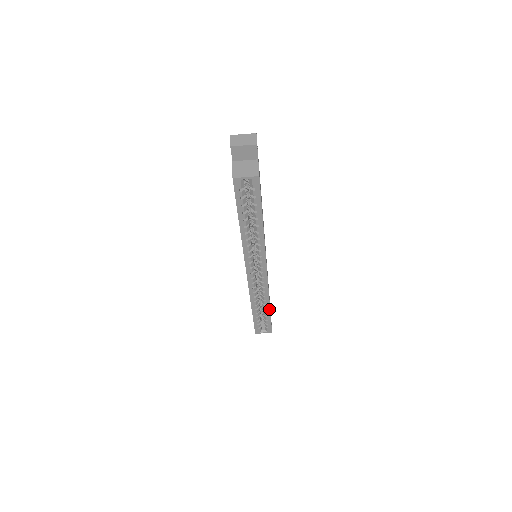
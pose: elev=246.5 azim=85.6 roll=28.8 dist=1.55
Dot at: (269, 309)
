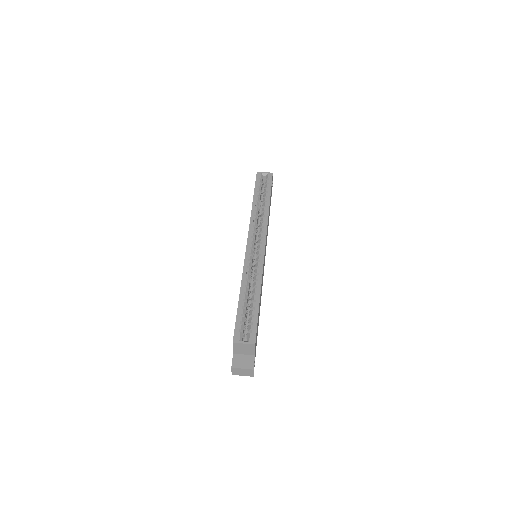
Dot at: (259, 296)
